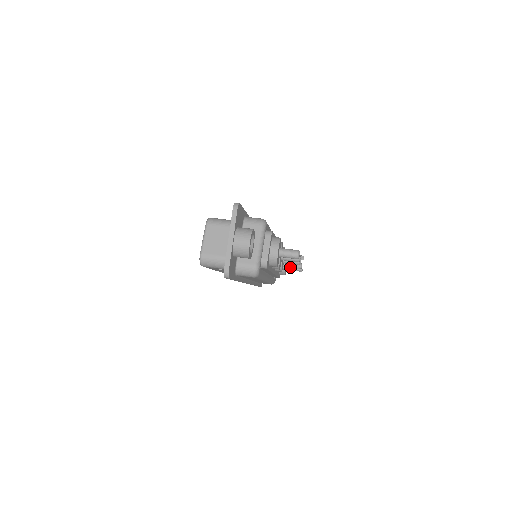
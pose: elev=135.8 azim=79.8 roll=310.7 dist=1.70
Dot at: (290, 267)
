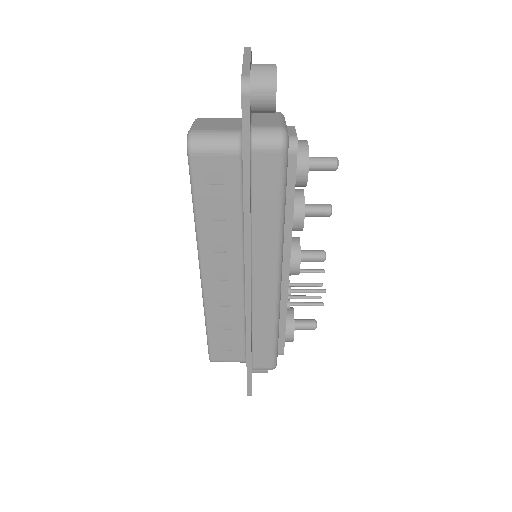
Dot at: occluded
